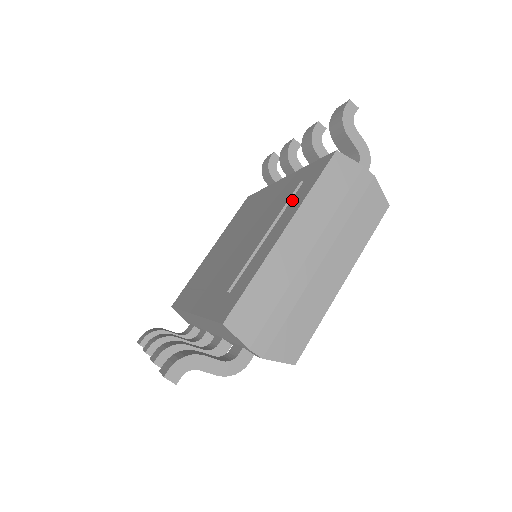
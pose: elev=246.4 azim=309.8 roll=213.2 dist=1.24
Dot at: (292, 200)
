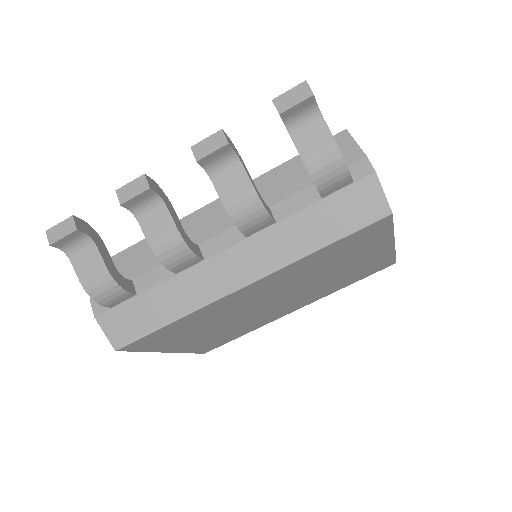
Dot at: occluded
